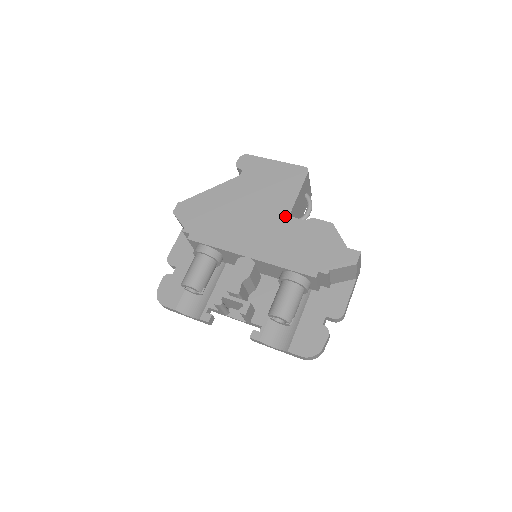
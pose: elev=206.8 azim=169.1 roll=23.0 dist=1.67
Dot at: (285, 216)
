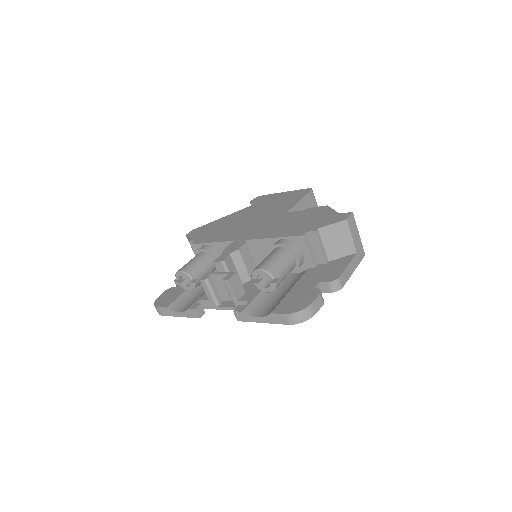
Dot at: (284, 213)
